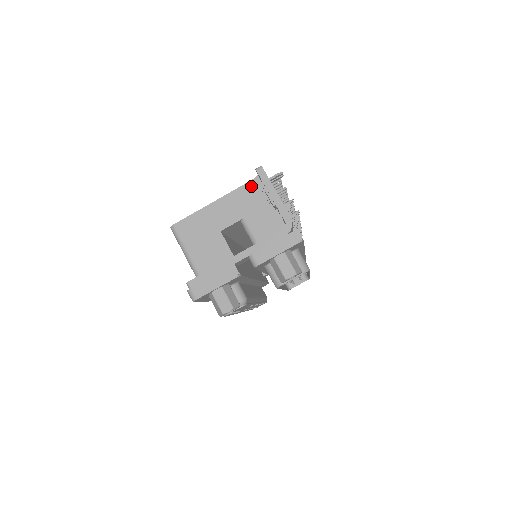
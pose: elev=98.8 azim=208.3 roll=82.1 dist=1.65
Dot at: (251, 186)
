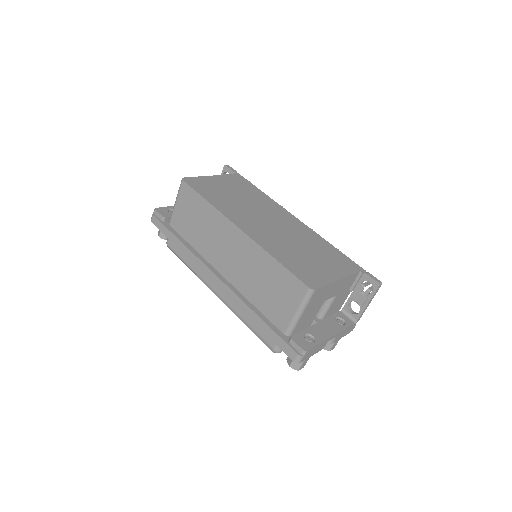
Dot at: (355, 276)
